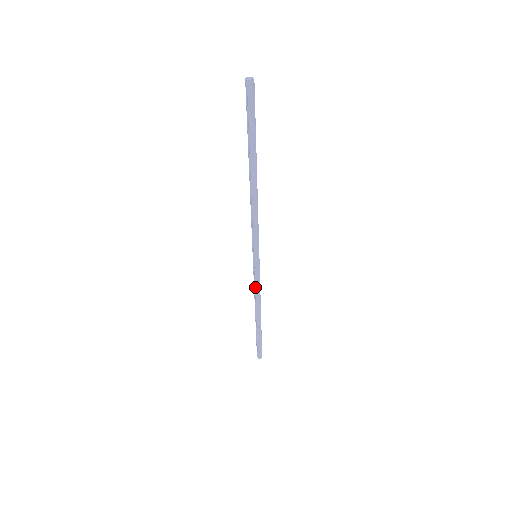
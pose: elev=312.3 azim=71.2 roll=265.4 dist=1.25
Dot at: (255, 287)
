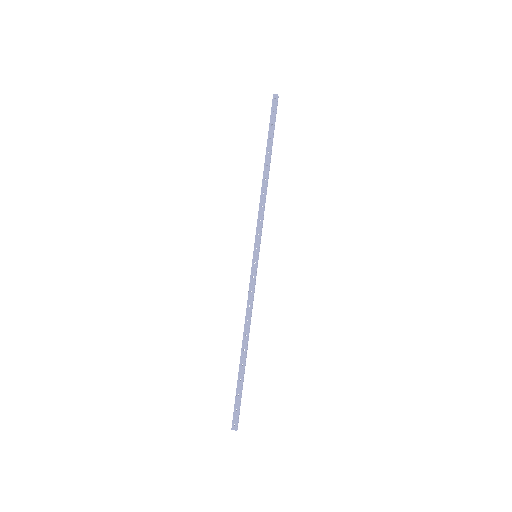
Dot at: (248, 296)
